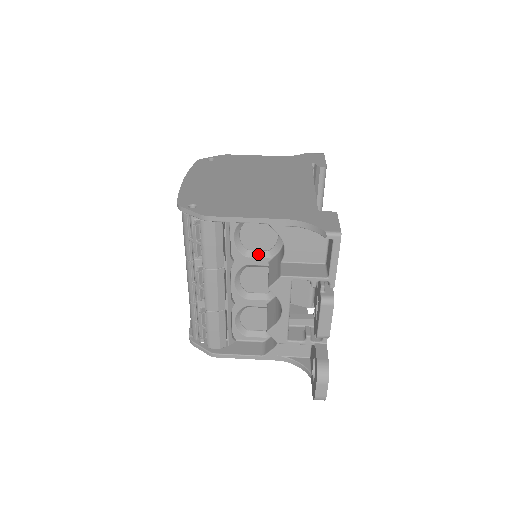
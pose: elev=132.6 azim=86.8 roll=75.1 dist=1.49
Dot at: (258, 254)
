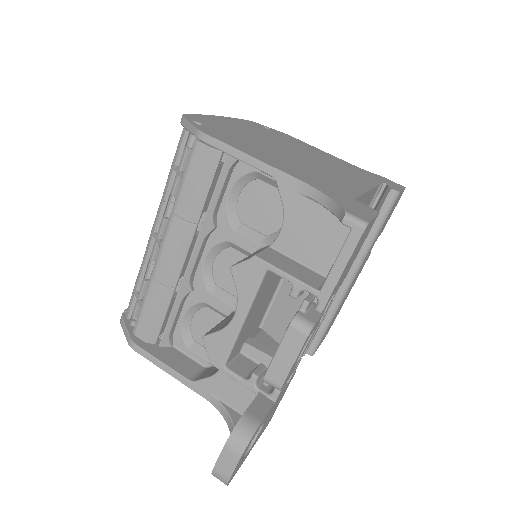
Dot at: (250, 233)
